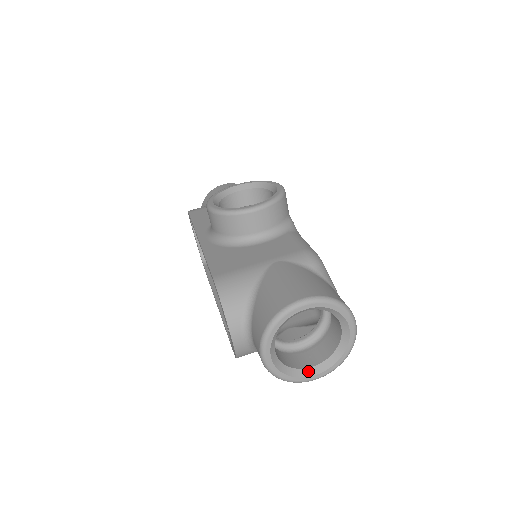
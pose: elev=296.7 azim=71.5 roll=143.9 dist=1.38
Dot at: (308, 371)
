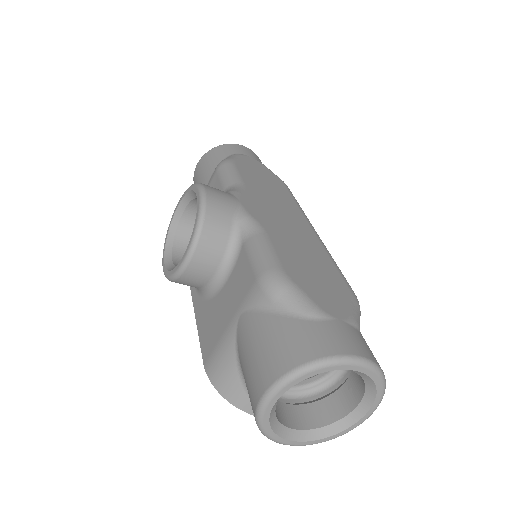
Dot at: (355, 414)
